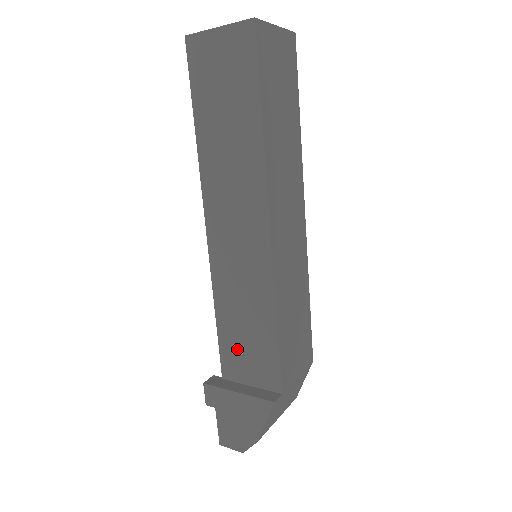
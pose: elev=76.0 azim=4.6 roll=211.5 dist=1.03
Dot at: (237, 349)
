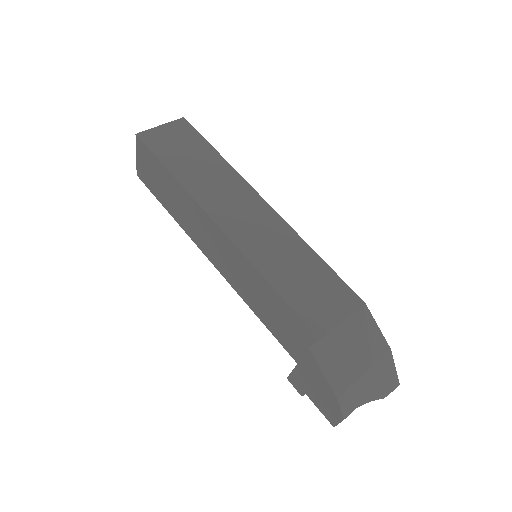
Dot at: (282, 331)
